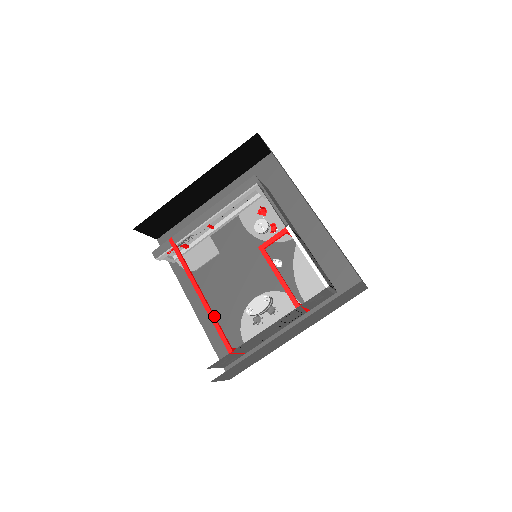
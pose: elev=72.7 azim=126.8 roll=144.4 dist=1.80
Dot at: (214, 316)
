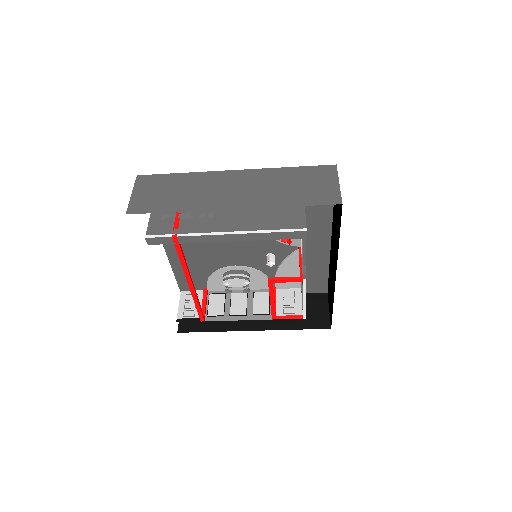
Dot at: (198, 300)
